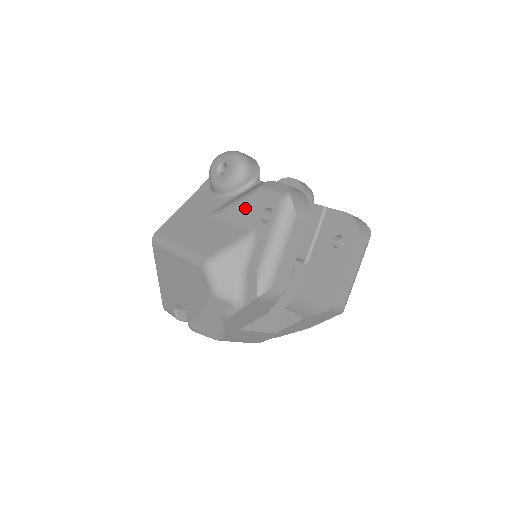
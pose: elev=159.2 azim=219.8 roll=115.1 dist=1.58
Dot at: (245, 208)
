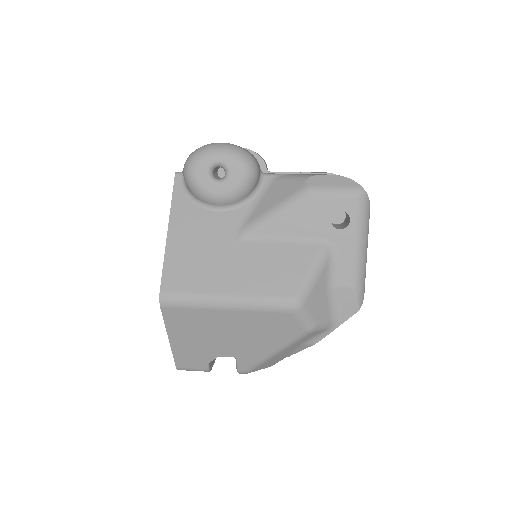
Dot at: (299, 219)
